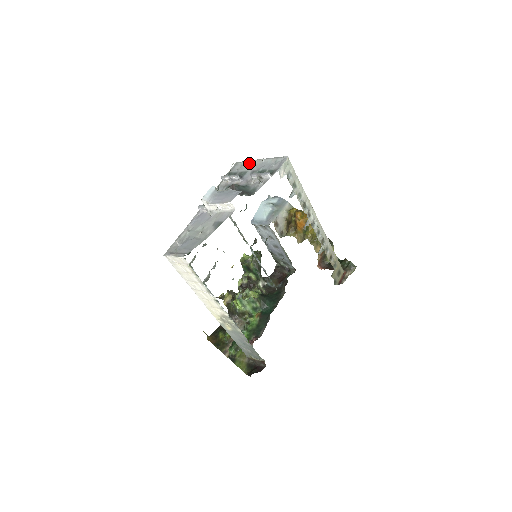
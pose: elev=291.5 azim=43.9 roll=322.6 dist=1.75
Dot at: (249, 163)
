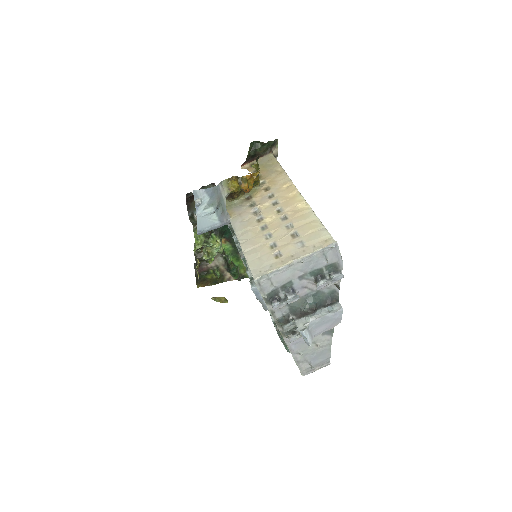
Dot at: (282, 274)
